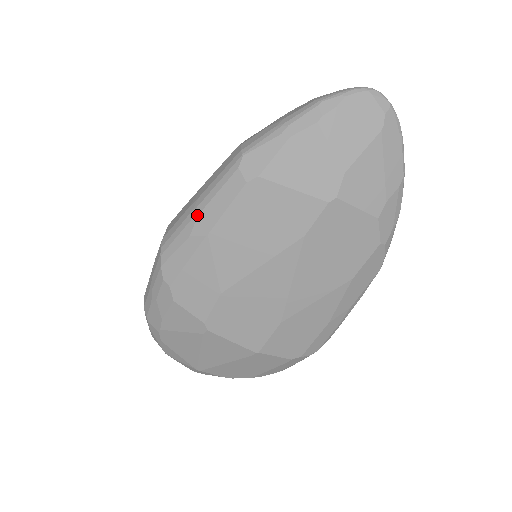
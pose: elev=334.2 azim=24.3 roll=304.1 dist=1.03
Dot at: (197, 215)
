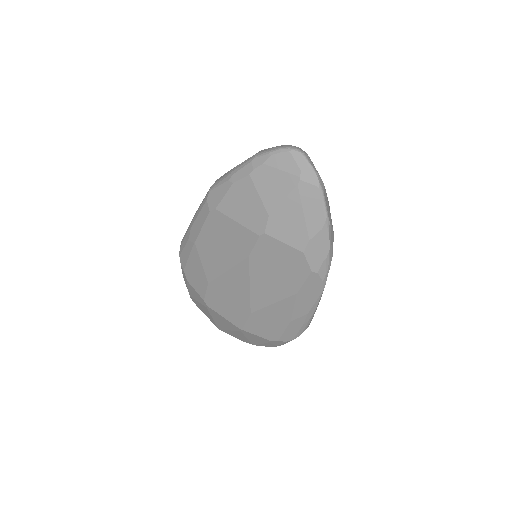
Dot at: (191, 227)
